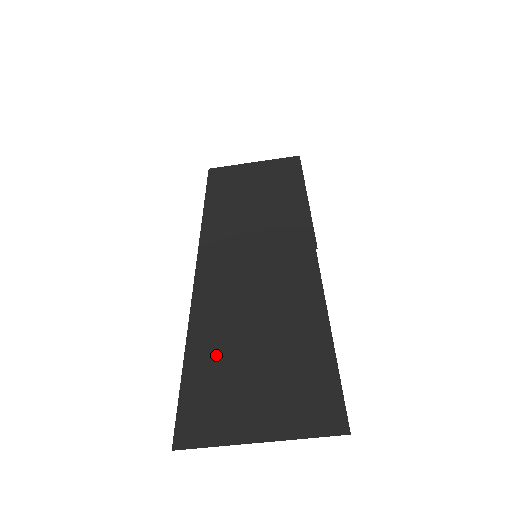
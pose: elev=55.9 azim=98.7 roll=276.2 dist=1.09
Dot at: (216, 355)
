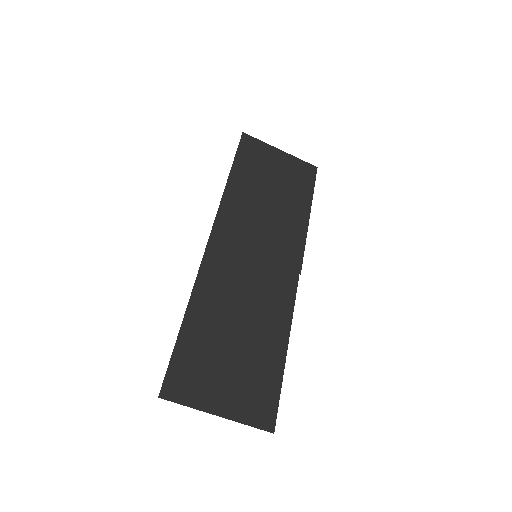
Dot at: (205, 334)
